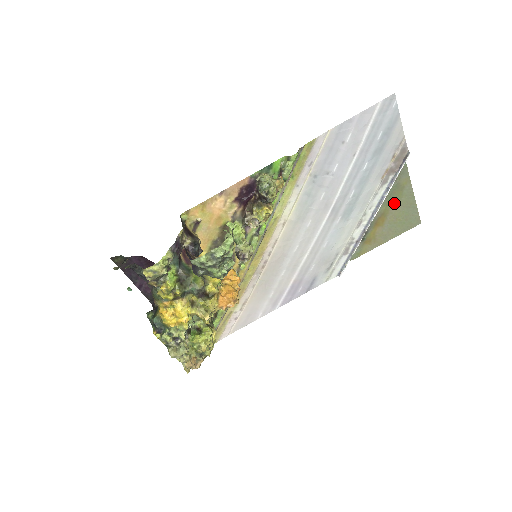
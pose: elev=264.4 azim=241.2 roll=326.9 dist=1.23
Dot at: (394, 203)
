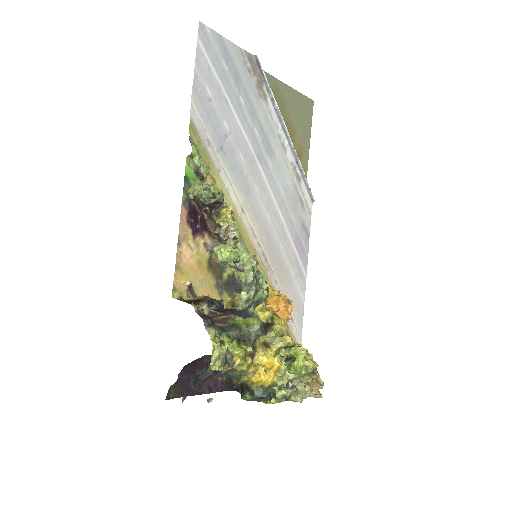
Dot at: (284, 107)
